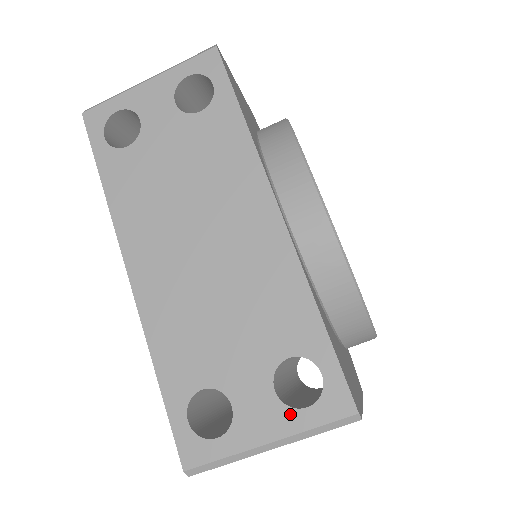
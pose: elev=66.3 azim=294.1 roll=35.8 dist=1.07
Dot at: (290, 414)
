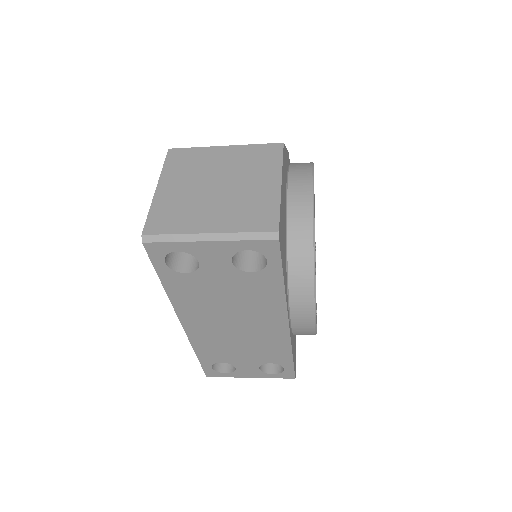
Dot at: (264, 374)
